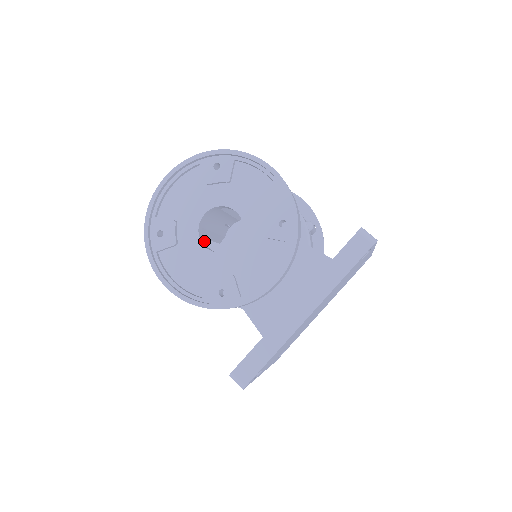
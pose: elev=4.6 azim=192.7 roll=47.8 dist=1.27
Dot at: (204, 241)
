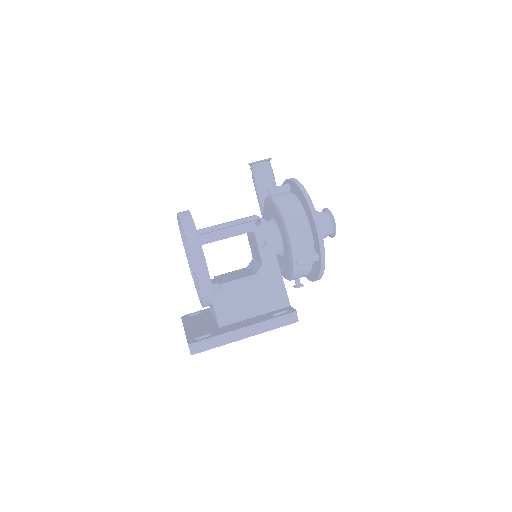
Dot at: occluded
